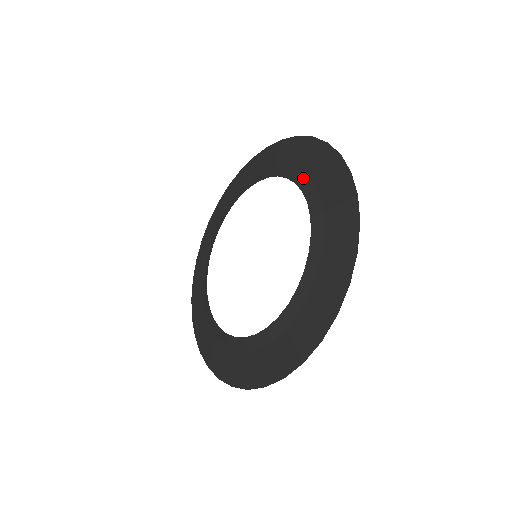
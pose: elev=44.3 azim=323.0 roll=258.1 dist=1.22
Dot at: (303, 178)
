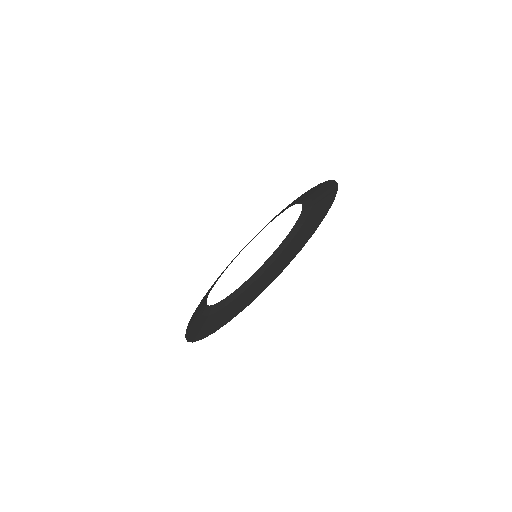
Dot at: (298, 227)
